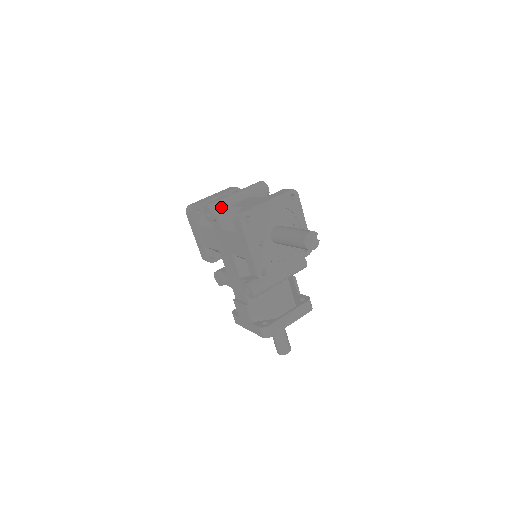
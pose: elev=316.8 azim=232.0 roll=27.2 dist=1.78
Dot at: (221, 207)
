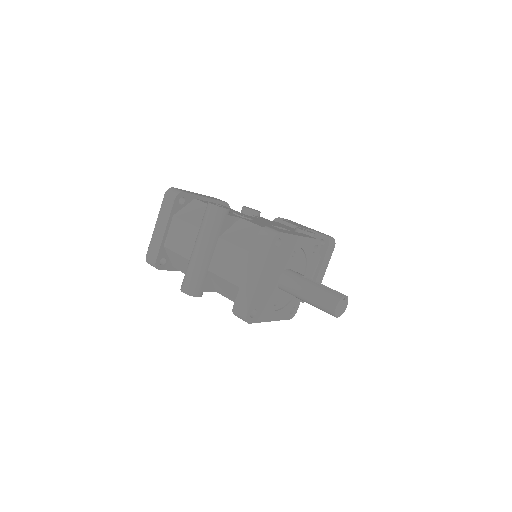
Dot at: (200, 282)
